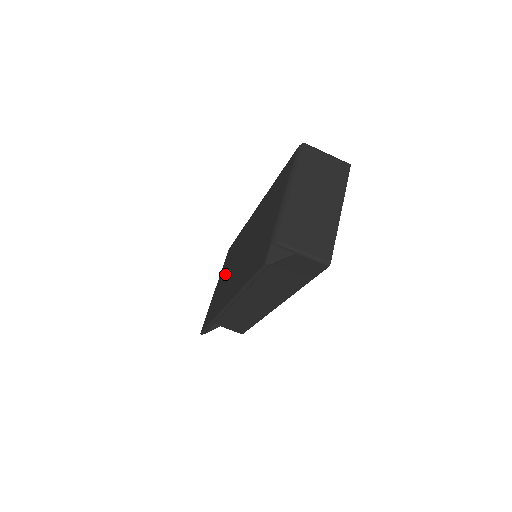
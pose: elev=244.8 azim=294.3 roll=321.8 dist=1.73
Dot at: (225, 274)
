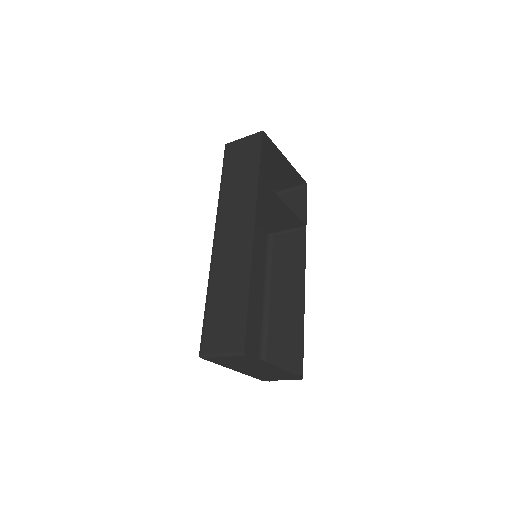
Dot at: occluded
